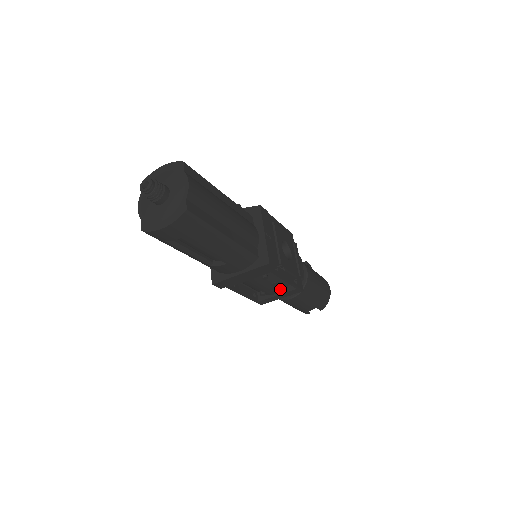
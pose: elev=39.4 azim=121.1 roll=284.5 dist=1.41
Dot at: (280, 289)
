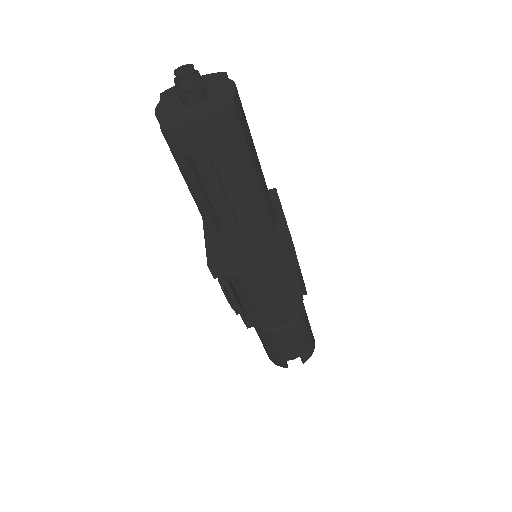
Dot at: (279, 303)
